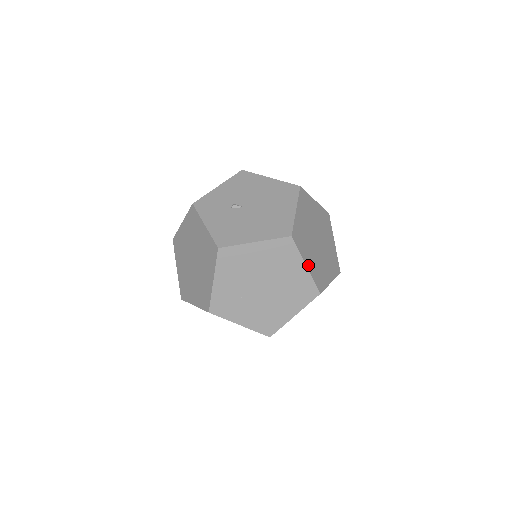
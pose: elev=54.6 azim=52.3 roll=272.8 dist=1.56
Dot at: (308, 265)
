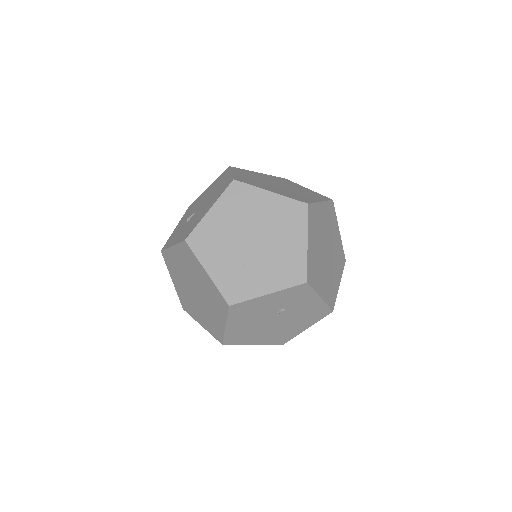
Dot at: (273, 192)
